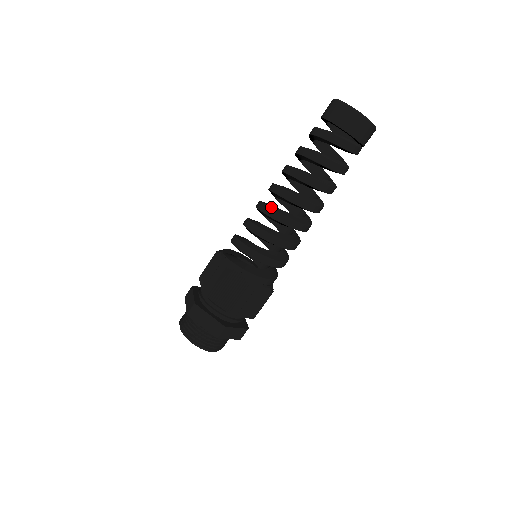
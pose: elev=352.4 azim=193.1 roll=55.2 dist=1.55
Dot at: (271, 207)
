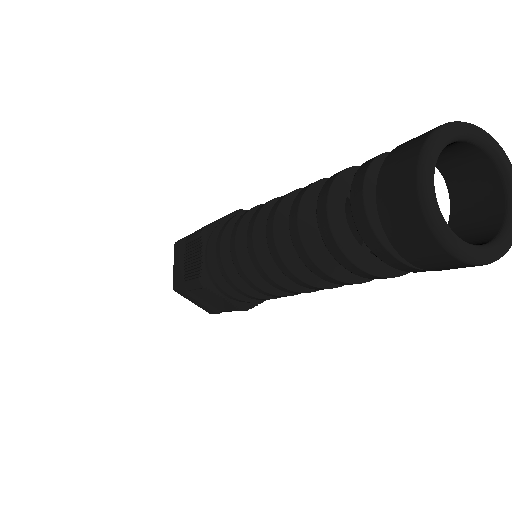
Dot at: (259, 218)
